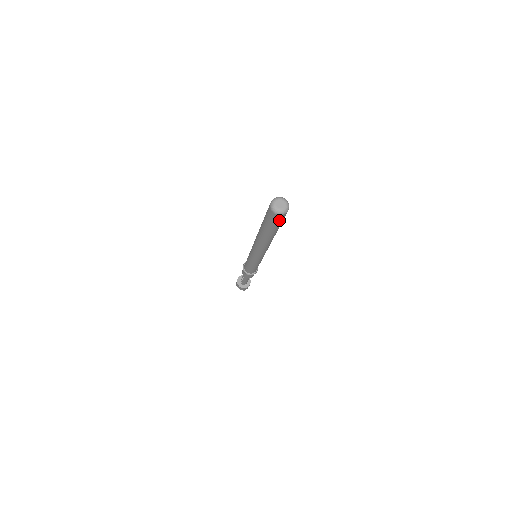
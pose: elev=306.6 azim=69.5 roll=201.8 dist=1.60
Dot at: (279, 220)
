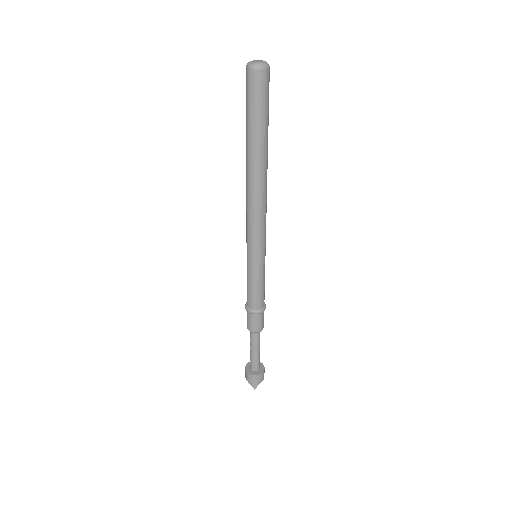
Dot at: (256, 89)
